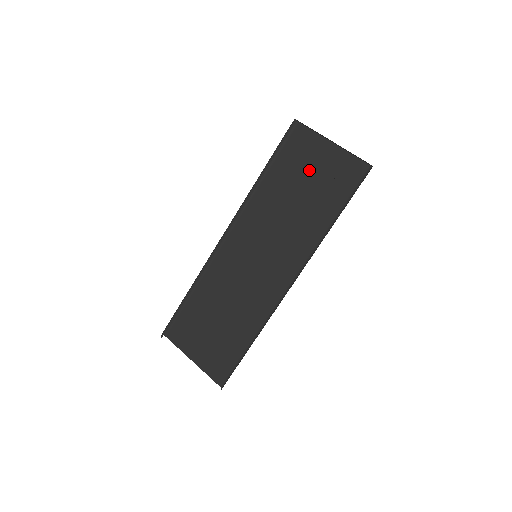
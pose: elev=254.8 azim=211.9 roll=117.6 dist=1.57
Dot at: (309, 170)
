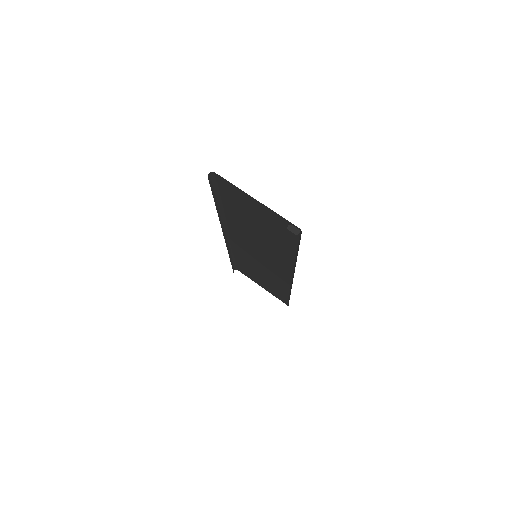
Dot at: (252, 213)
